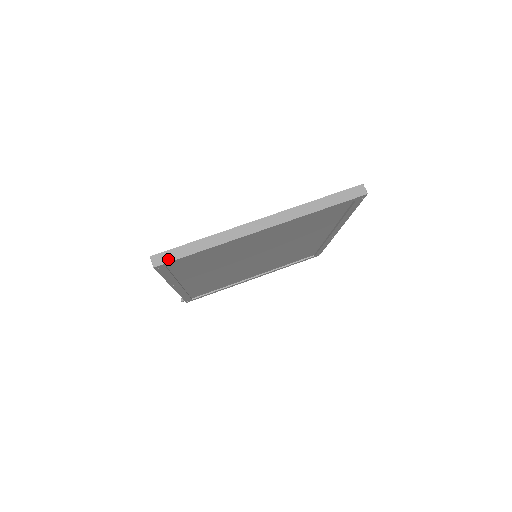
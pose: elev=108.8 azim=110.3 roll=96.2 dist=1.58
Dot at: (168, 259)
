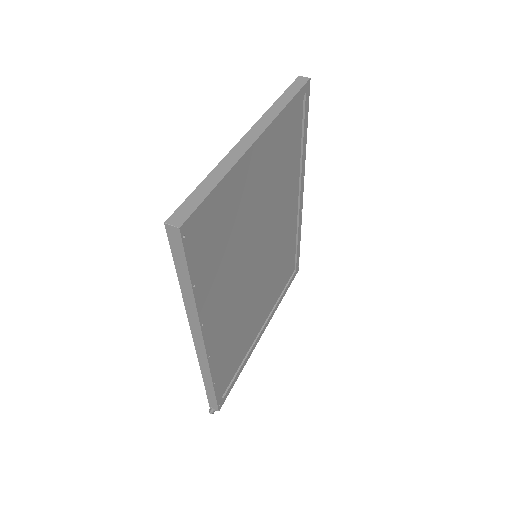
Dot at: (188, 212)
